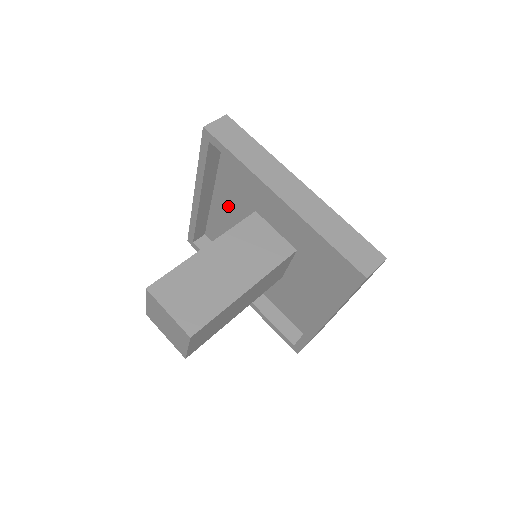
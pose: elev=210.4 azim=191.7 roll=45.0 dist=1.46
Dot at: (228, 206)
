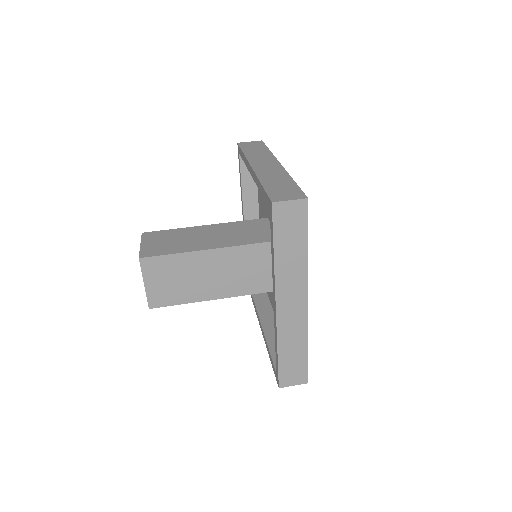
Dot at: occluded
